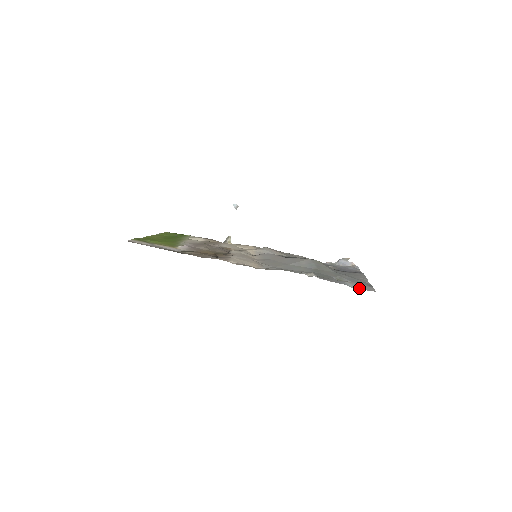
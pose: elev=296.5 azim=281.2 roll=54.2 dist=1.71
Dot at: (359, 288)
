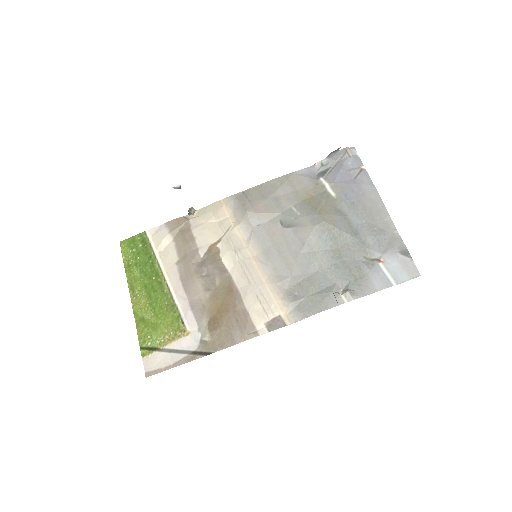
Dot at: (401, 278)
